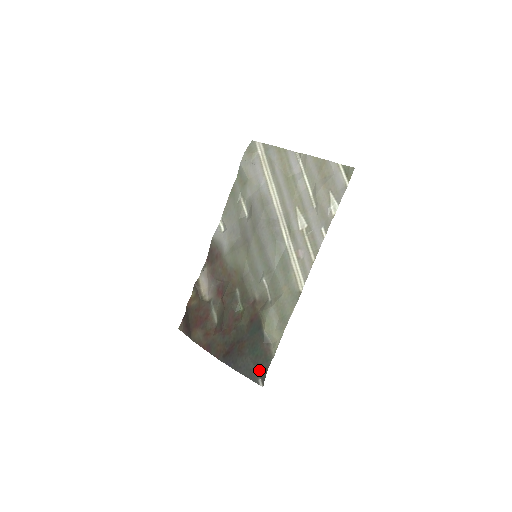
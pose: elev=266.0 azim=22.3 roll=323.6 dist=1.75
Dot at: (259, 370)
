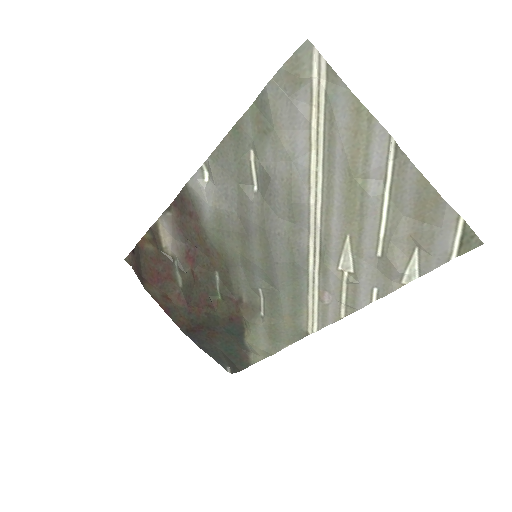
Dot at: (230, 364)
